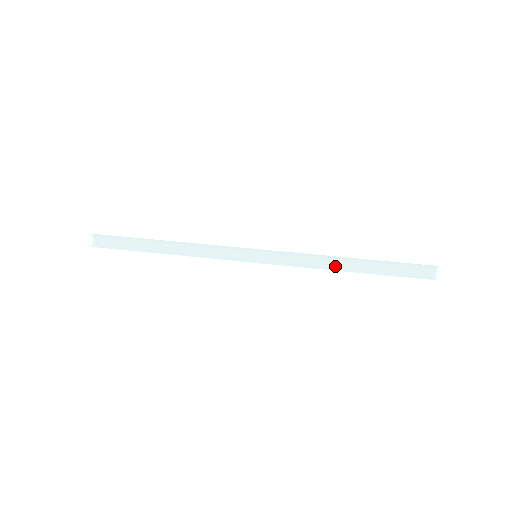
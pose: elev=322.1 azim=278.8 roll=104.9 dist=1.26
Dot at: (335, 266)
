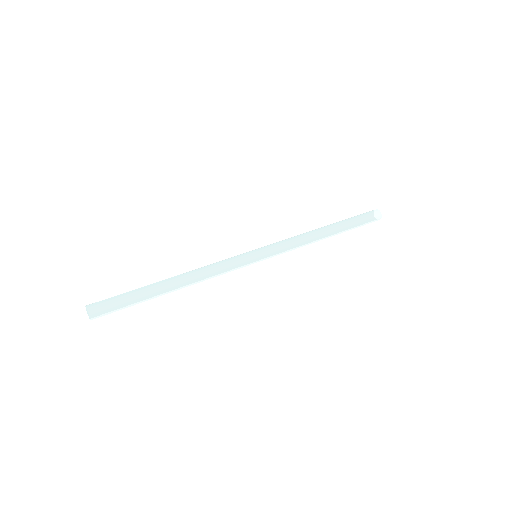
Dot at: (318, 235)
